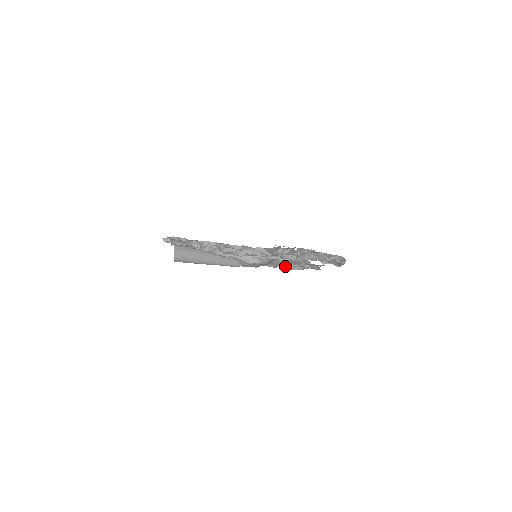
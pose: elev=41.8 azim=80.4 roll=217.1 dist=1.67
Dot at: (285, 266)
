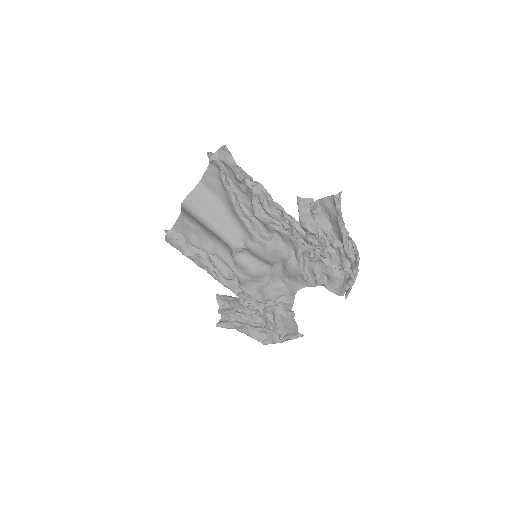
Dot at: (270, 297)
